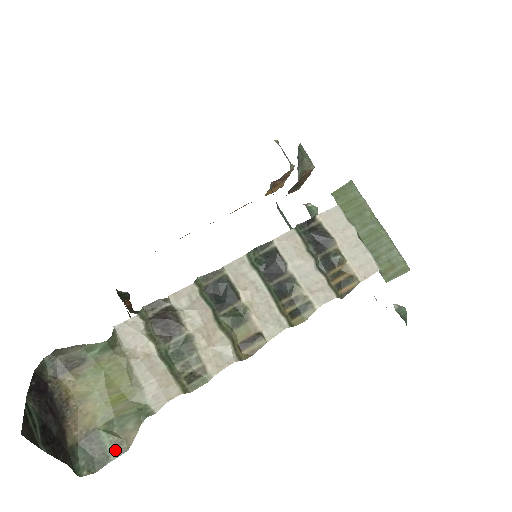
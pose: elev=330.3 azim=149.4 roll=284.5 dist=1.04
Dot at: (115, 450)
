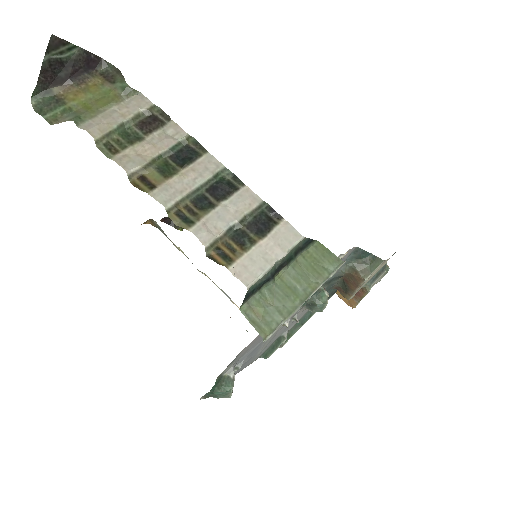
Dot at: (51, 117)
